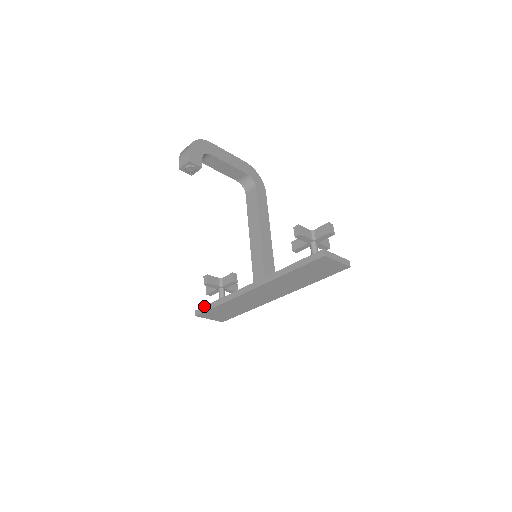
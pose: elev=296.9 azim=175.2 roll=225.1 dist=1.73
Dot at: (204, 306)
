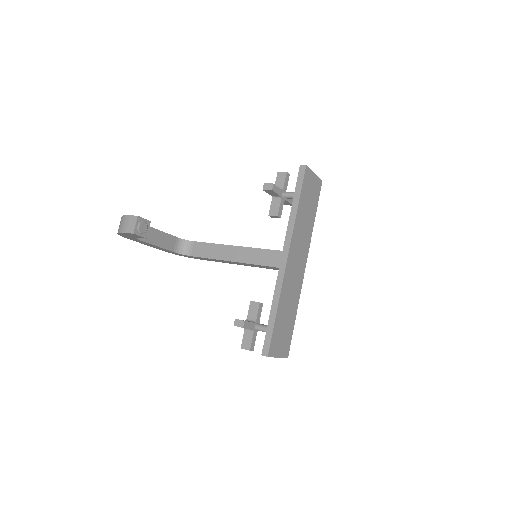
Dot at: (265, 338)
